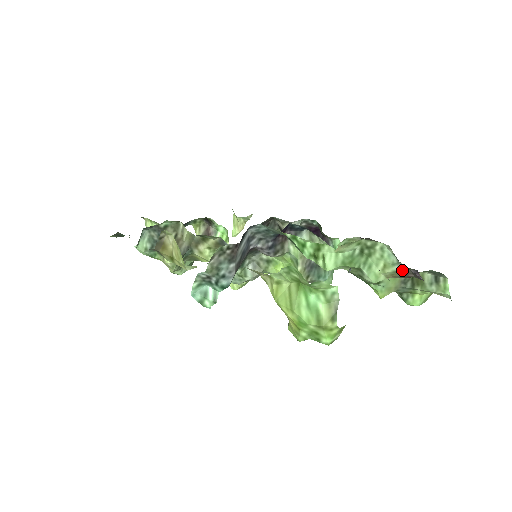
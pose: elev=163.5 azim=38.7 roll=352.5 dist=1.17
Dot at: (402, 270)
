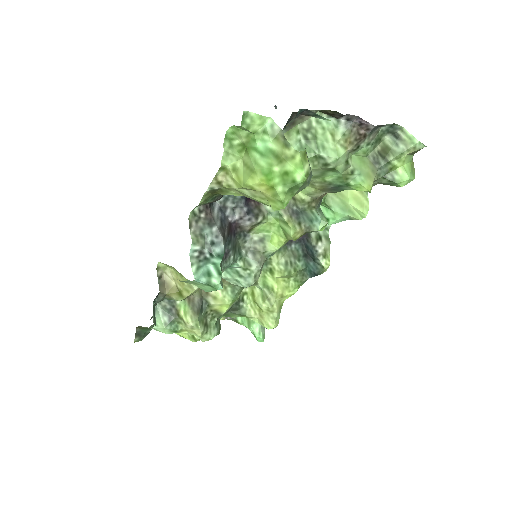
Dot at: (348, 127)
